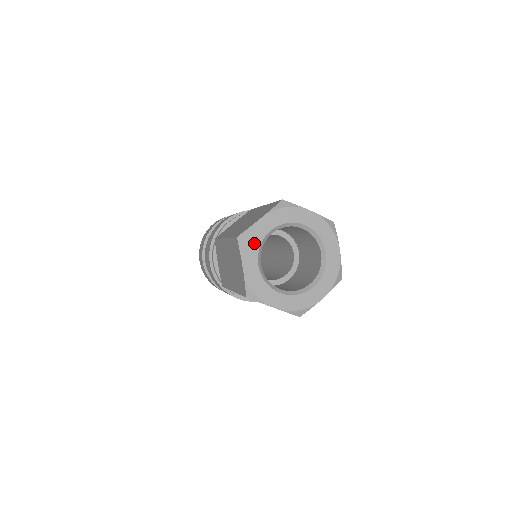
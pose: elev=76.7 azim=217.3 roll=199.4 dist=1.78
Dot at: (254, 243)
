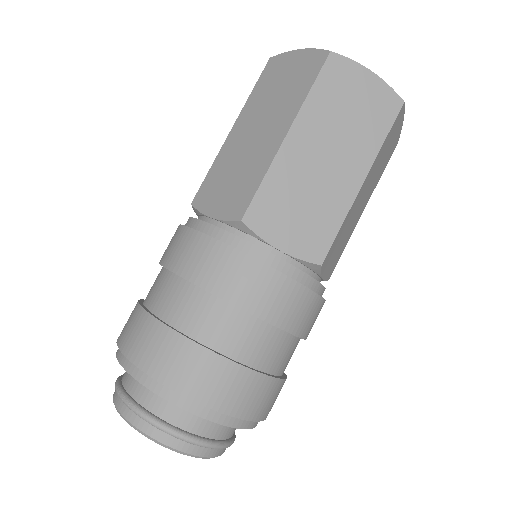
Dot at: occluded
